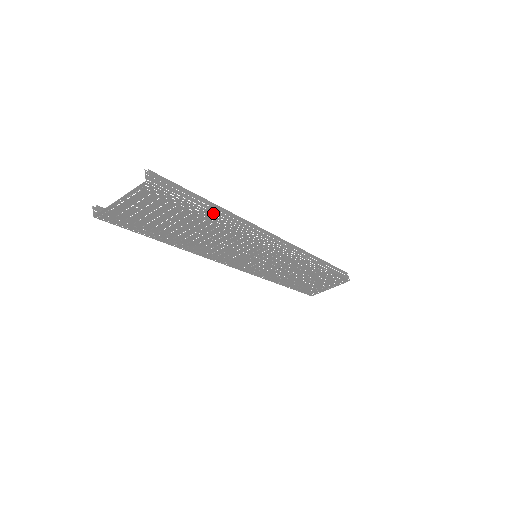
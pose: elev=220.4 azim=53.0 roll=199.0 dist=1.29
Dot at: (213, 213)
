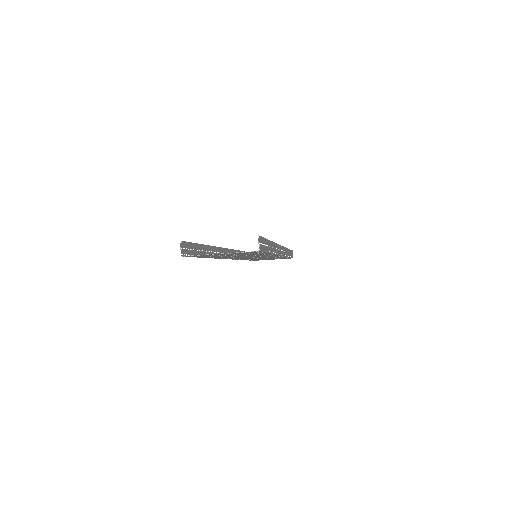
Dot at: (271, 253)
